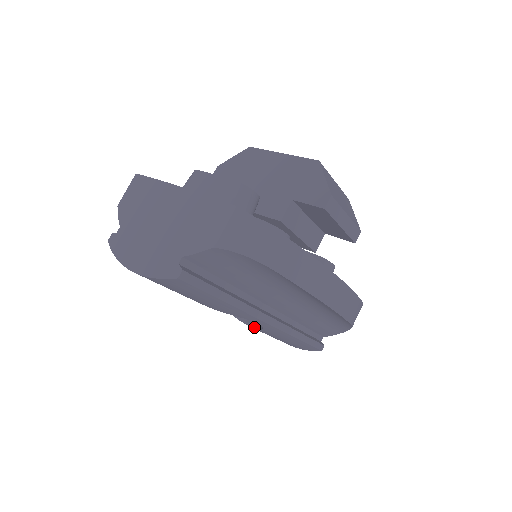
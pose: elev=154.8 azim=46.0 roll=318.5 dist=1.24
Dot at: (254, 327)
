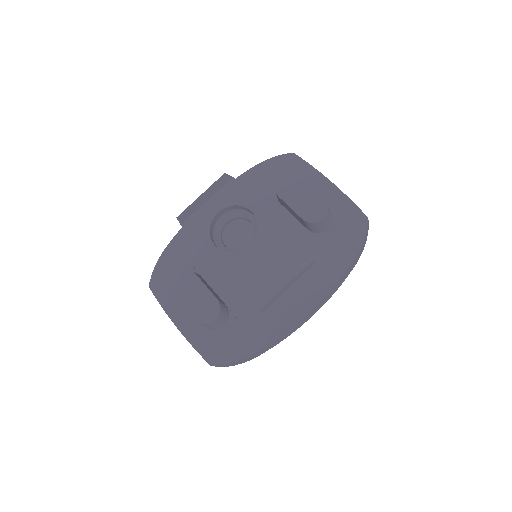
Dot at: occluded
